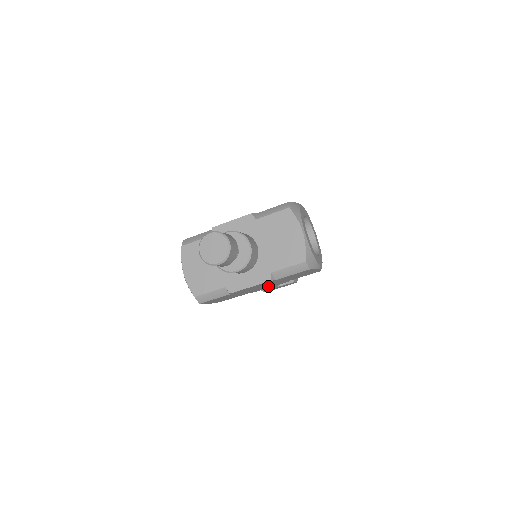
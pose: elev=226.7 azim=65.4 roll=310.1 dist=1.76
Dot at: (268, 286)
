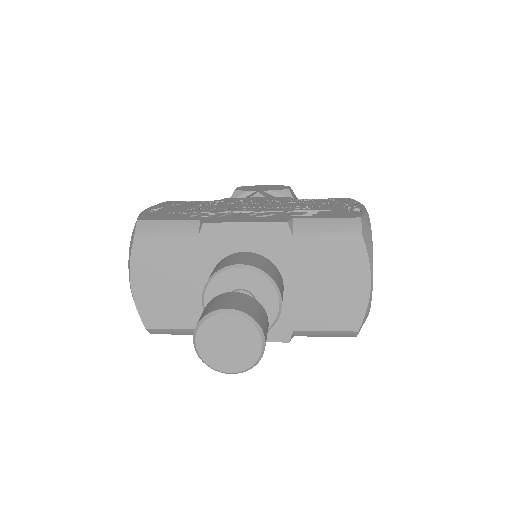
Dot at: occluded
